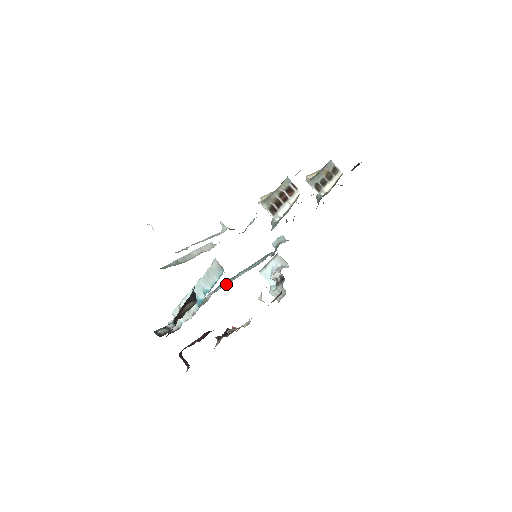
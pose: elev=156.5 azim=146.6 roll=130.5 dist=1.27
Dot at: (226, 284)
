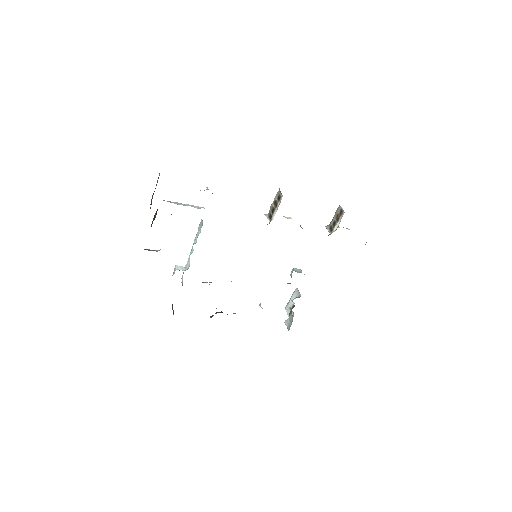
Dot at: occluded
